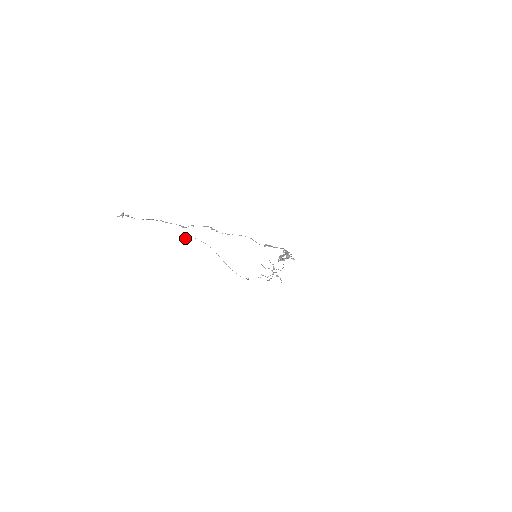
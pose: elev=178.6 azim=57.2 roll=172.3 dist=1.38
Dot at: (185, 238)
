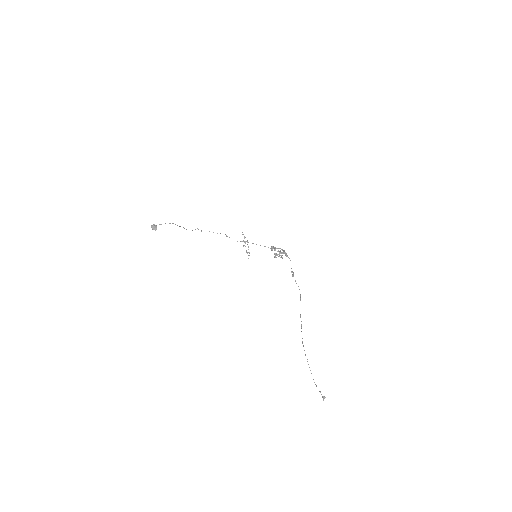
Dot at: (156, 229)
